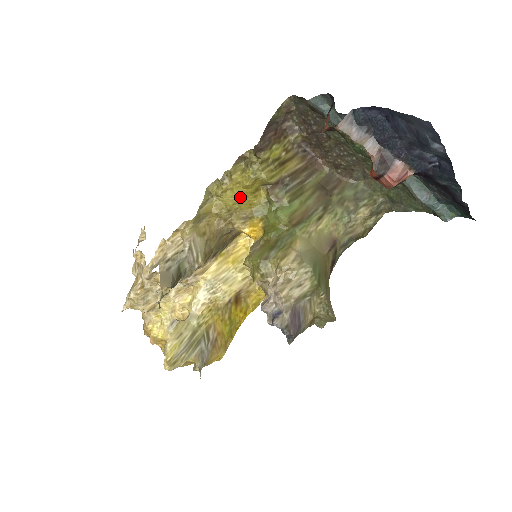
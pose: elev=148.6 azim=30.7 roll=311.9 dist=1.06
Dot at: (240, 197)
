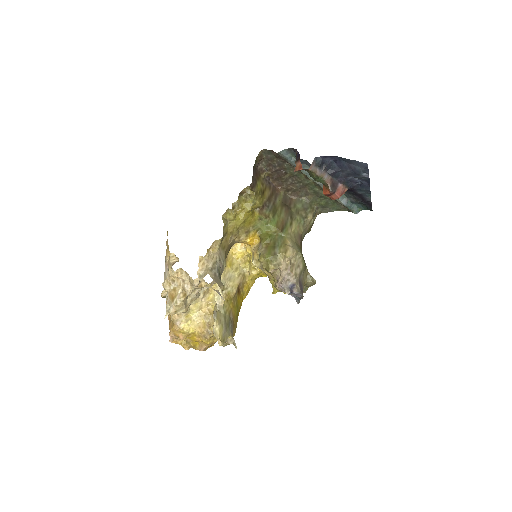
Dot at: (245, 219)
